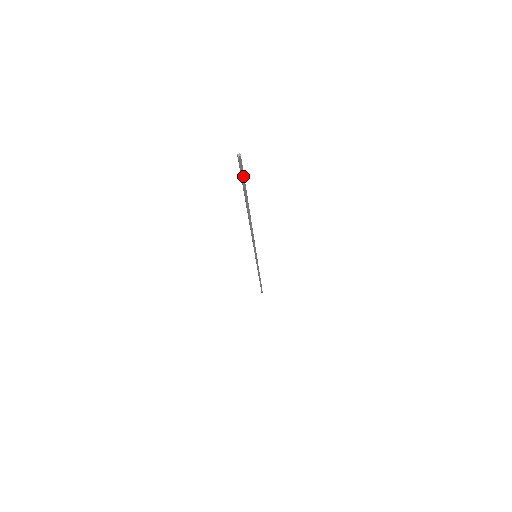
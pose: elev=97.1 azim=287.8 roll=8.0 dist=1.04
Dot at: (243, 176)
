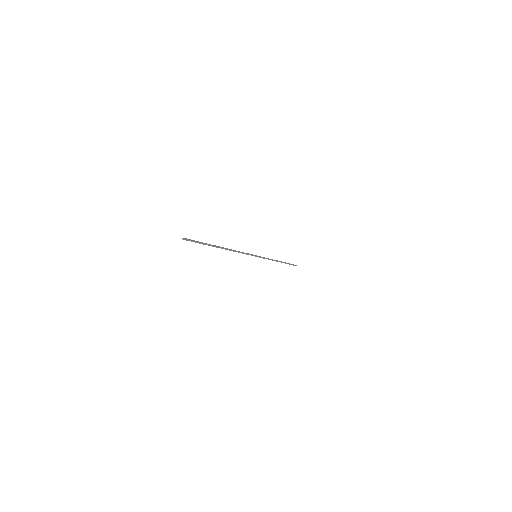
Dot at: (195, 242)
